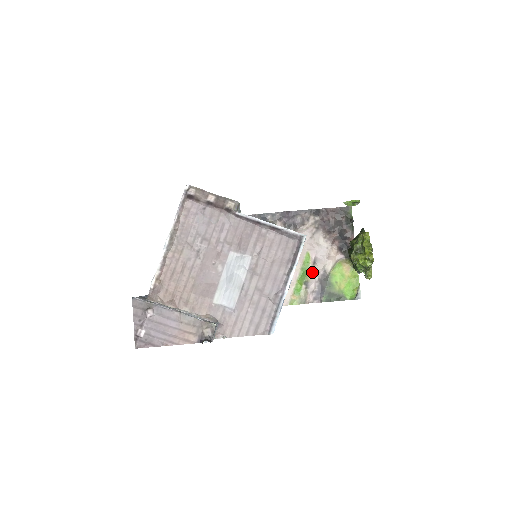
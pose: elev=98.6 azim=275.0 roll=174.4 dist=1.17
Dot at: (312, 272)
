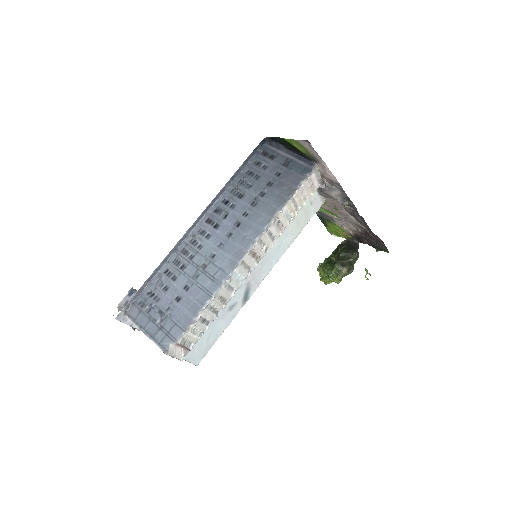
Dot at: (329, 215)
